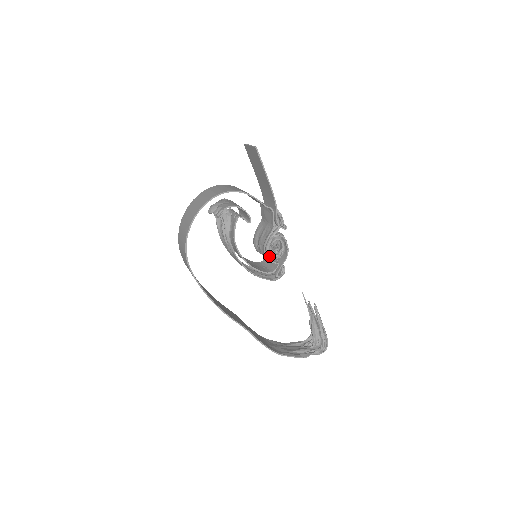
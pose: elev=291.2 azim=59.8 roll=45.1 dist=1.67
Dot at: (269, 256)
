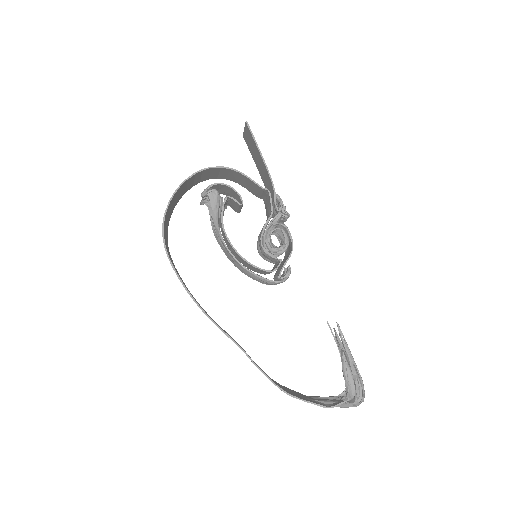
Dot at: (268, 249)
